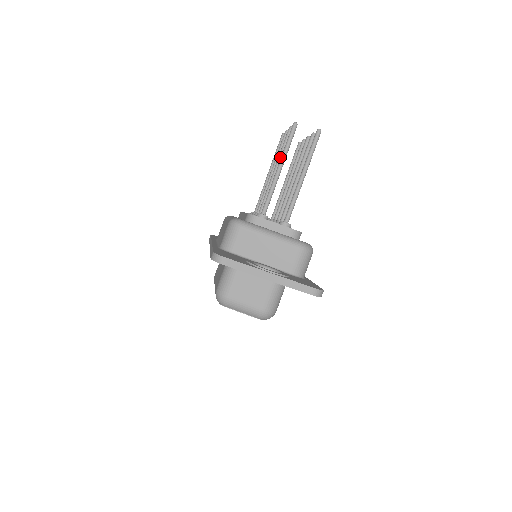
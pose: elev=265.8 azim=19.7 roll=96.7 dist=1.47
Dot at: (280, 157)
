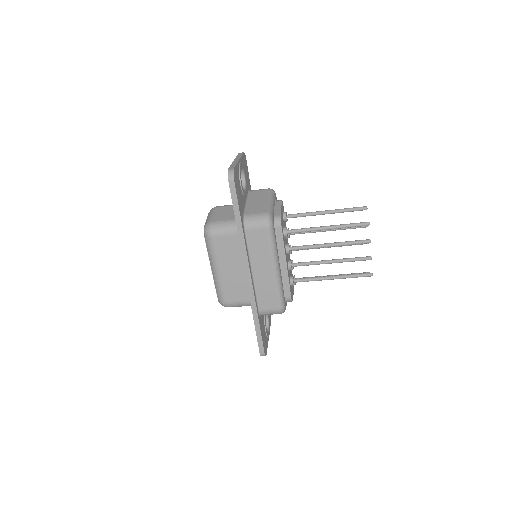
Dot at: occluded
